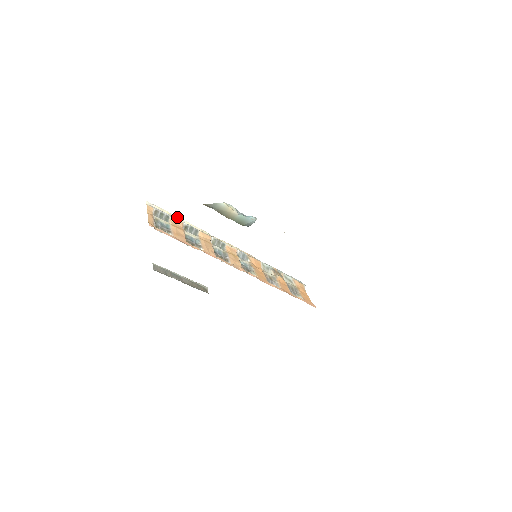
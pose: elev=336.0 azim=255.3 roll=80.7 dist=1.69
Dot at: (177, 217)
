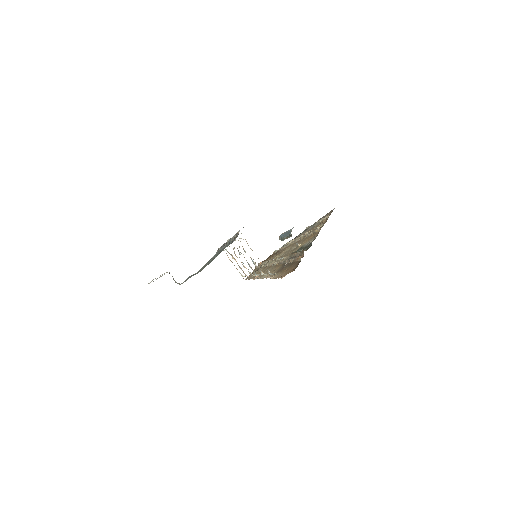
Dot at: occluded
